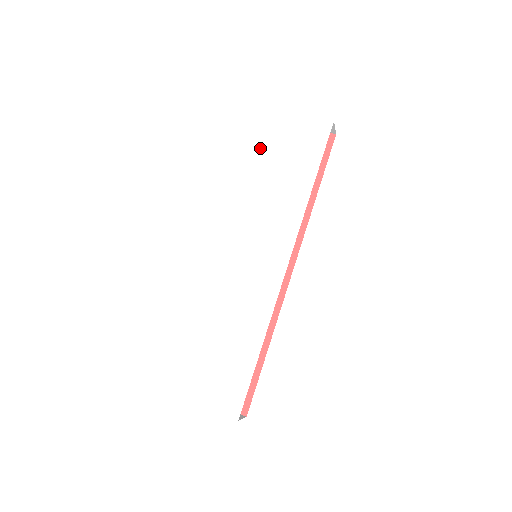
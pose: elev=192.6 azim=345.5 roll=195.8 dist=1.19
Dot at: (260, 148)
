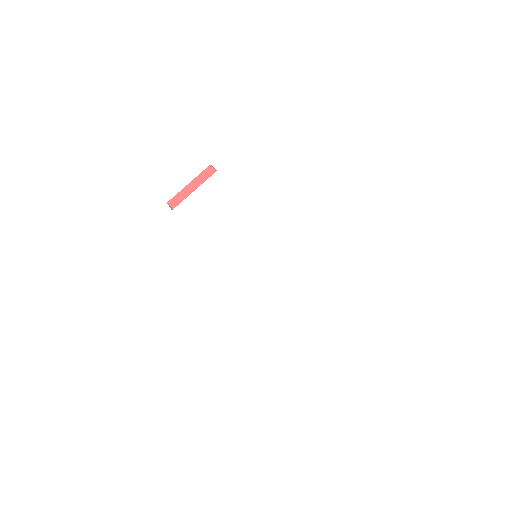
Dot at: (200, 227)
